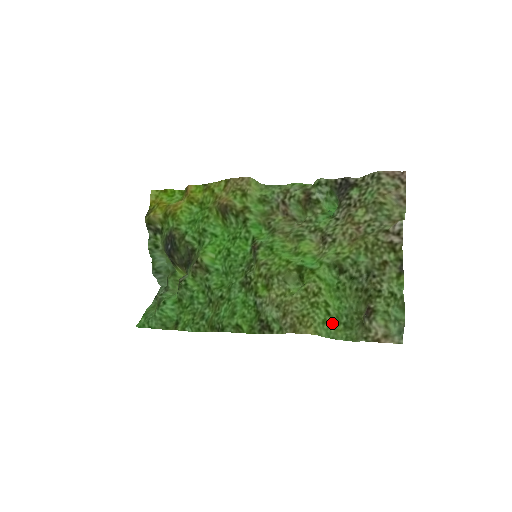
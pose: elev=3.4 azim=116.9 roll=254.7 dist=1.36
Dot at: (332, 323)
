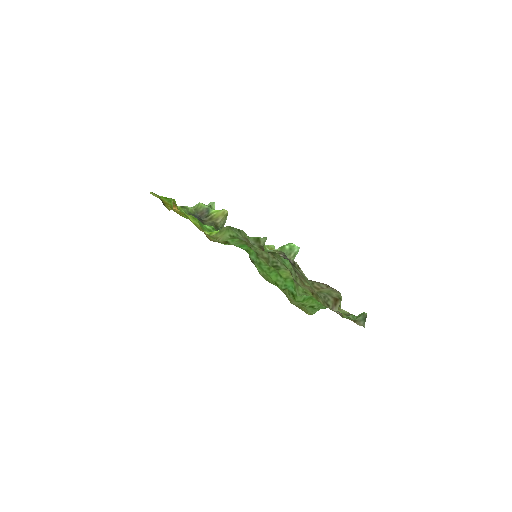
Dot at: (321, 306)
